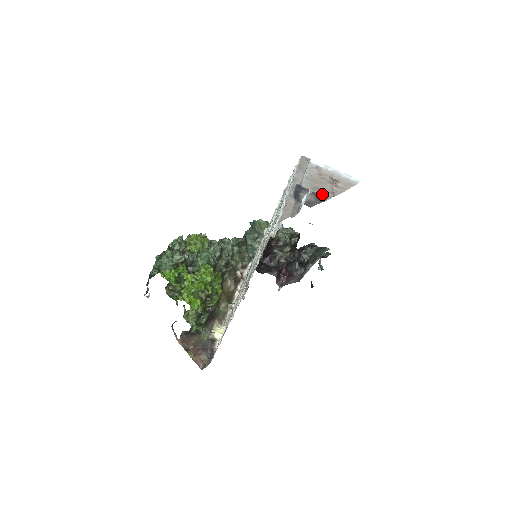
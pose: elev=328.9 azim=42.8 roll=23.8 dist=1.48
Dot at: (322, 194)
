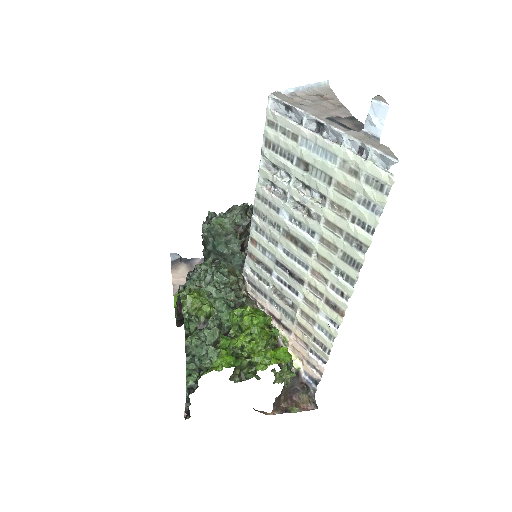
Dot at: (341, 113)
